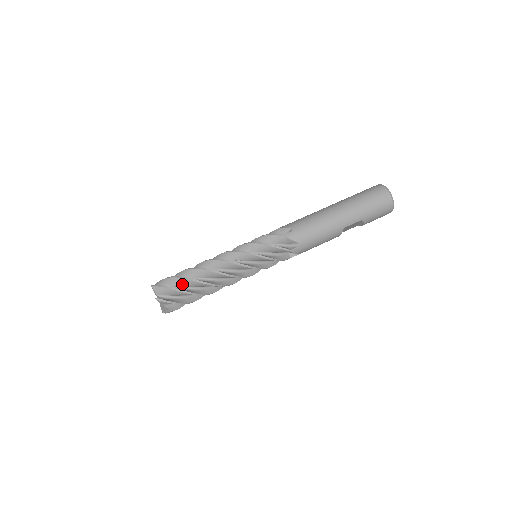
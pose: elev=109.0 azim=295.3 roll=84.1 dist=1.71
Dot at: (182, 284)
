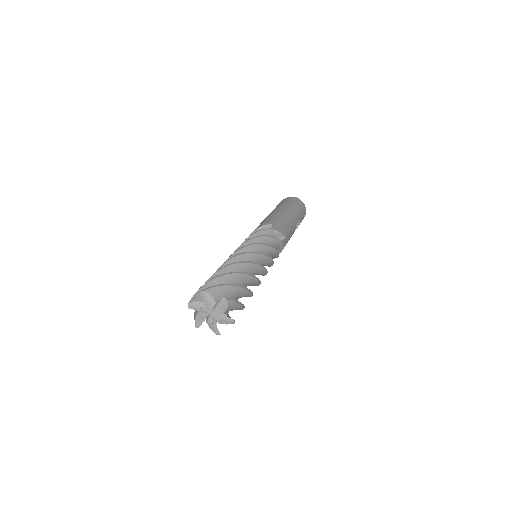
Dot at: (231, 282)
